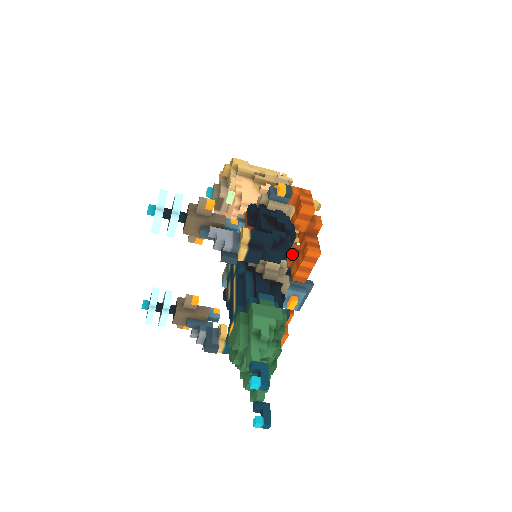
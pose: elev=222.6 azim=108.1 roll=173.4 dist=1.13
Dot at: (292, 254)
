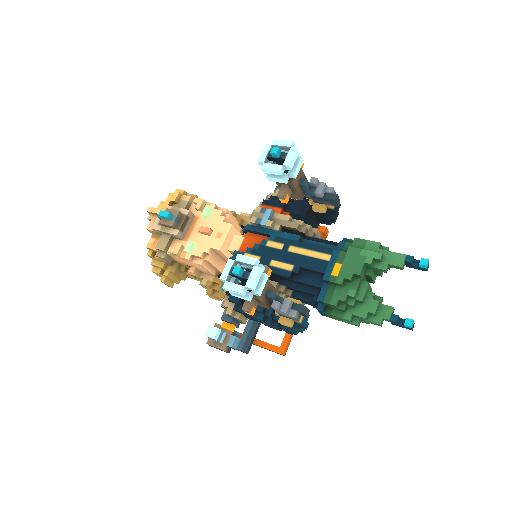
Dot at: occluded
